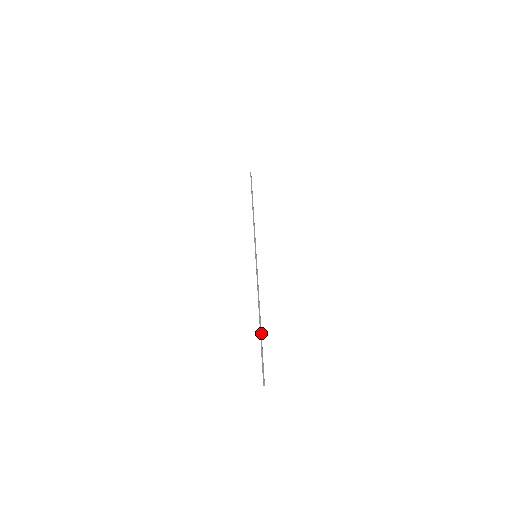
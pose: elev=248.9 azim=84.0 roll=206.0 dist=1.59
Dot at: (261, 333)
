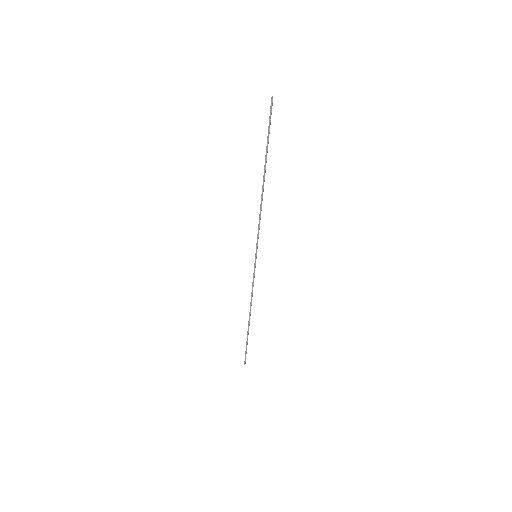
Dot at: (266, 159)
